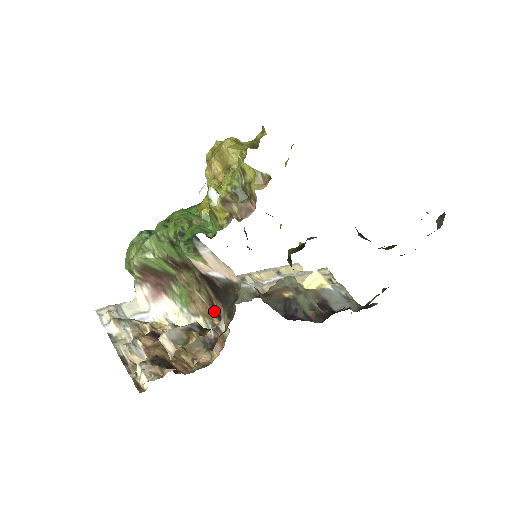
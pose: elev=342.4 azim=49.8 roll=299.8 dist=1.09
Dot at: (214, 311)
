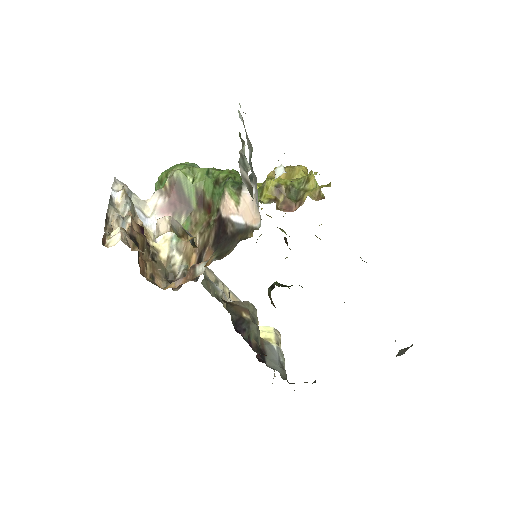
Dot at: (199, 257)
